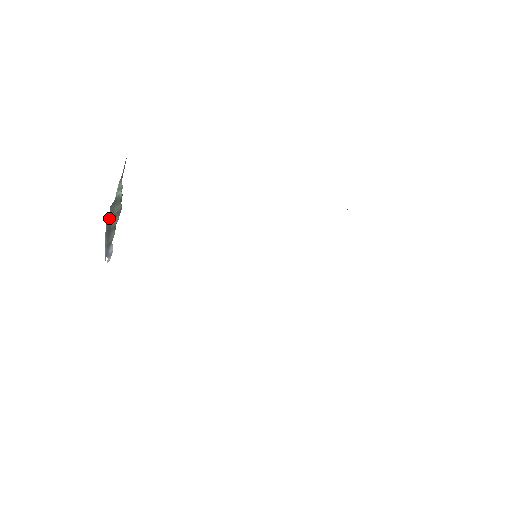
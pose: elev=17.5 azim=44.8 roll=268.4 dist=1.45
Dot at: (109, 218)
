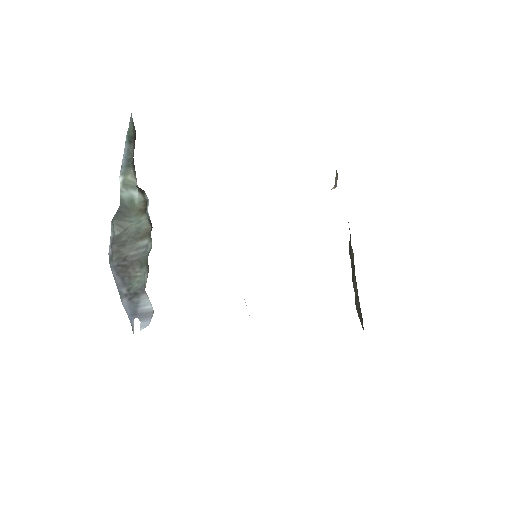
Dot at: (117, 241)
